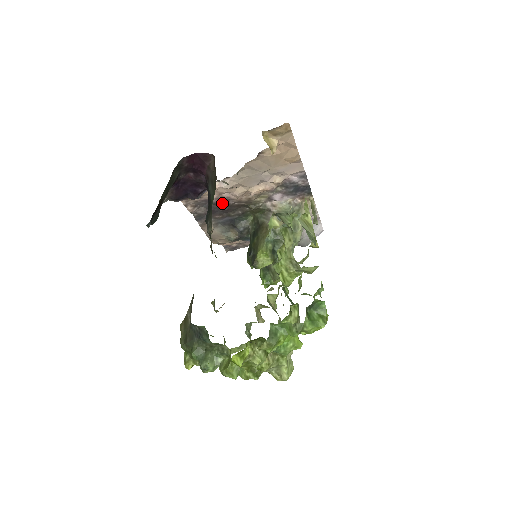
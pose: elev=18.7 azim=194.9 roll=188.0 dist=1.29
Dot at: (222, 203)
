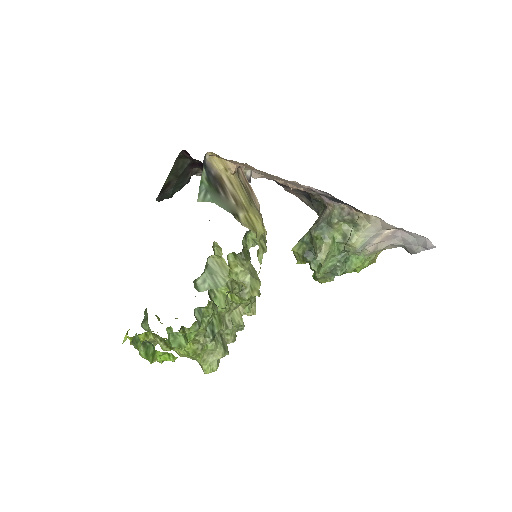
Dot at: occluded
